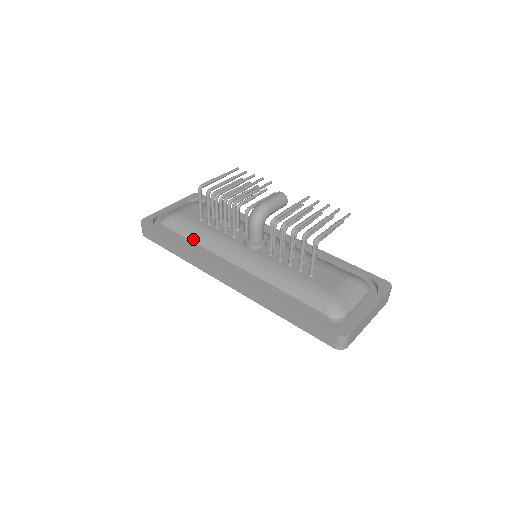
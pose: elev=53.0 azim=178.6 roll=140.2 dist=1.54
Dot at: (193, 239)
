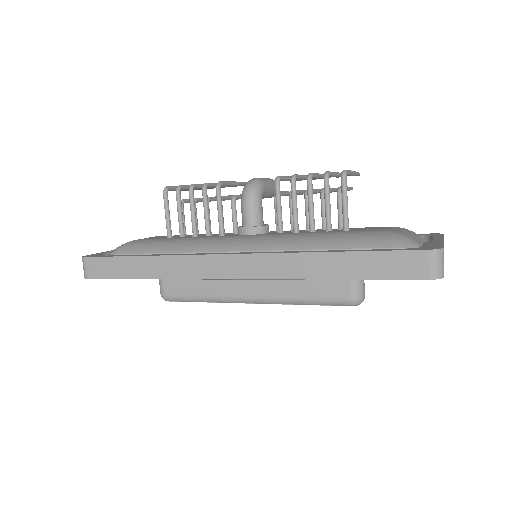
Dot at: (166, 250)
